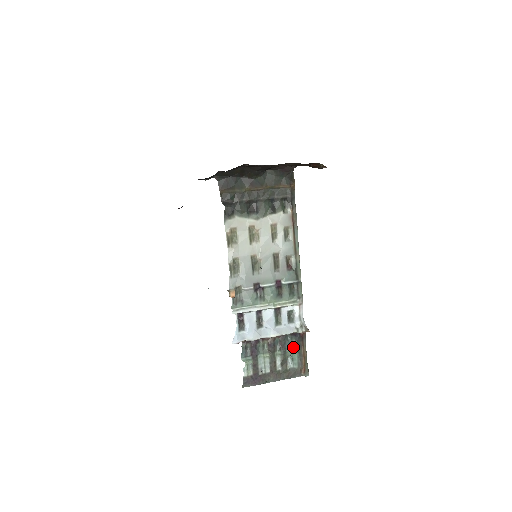
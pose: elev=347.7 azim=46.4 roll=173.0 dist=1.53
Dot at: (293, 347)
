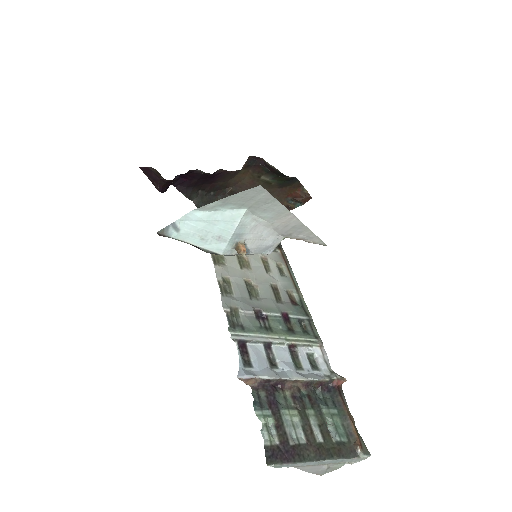
Dot at: (330, 407)
